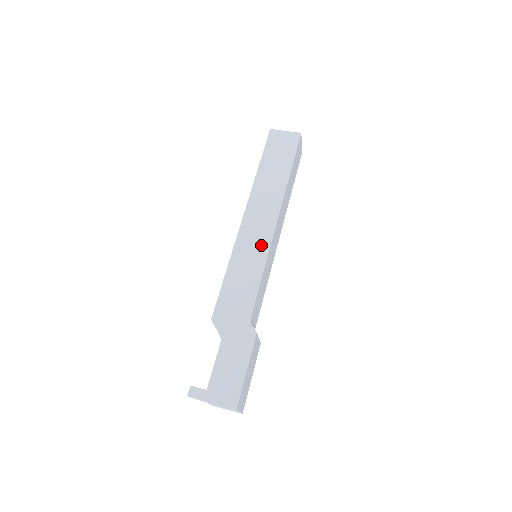
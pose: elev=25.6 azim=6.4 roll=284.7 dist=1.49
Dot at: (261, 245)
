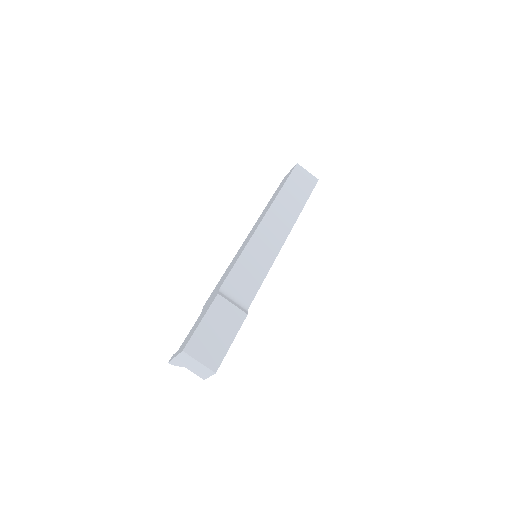
Dot at: (247, 241)
